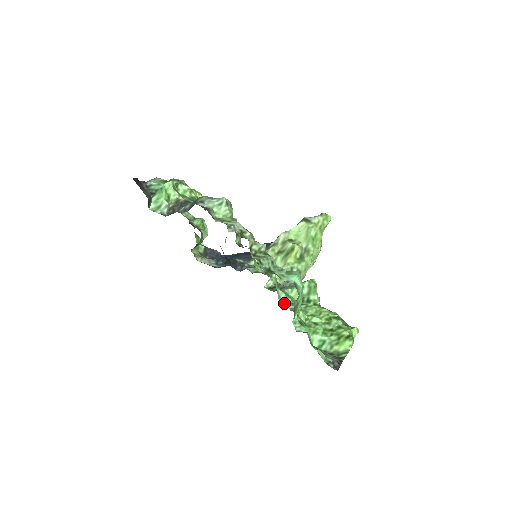
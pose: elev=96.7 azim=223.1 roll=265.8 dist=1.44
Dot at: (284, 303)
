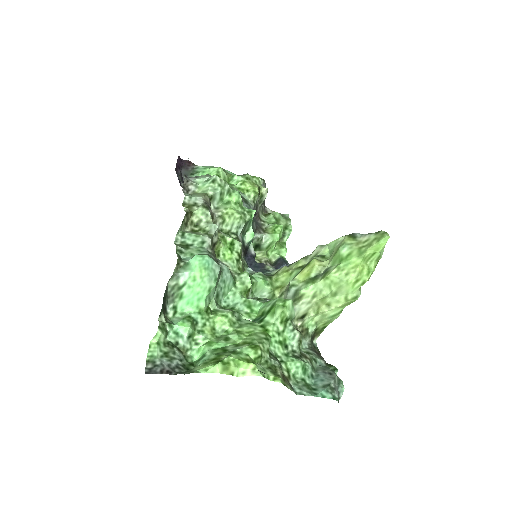
Dot at: (230, 308)
